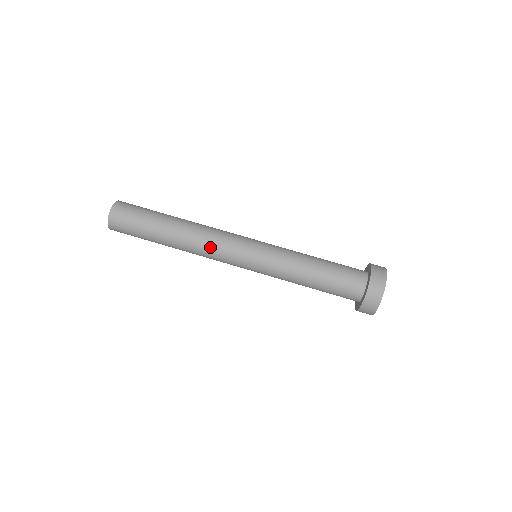
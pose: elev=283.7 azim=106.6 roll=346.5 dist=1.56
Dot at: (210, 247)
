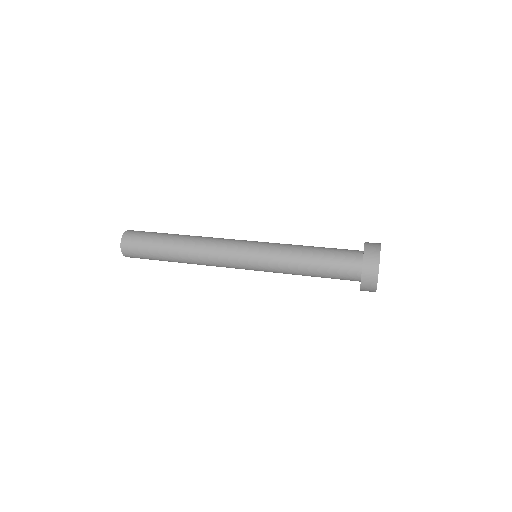
Dot at: (216, 239)
